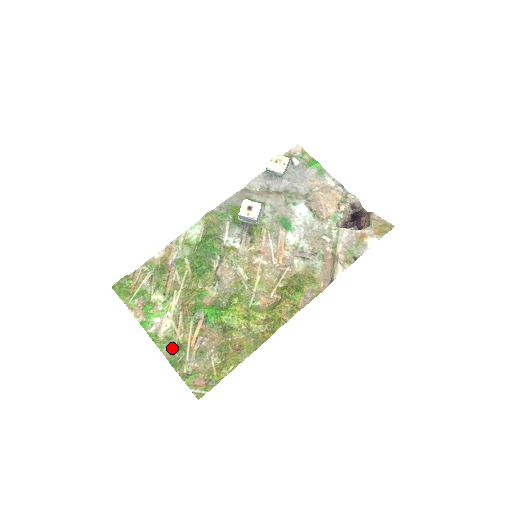
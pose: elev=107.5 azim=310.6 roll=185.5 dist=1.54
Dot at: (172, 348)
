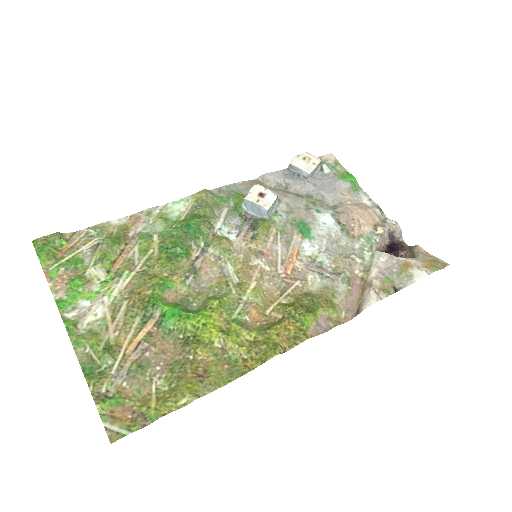
Dot at: (94, 348)
